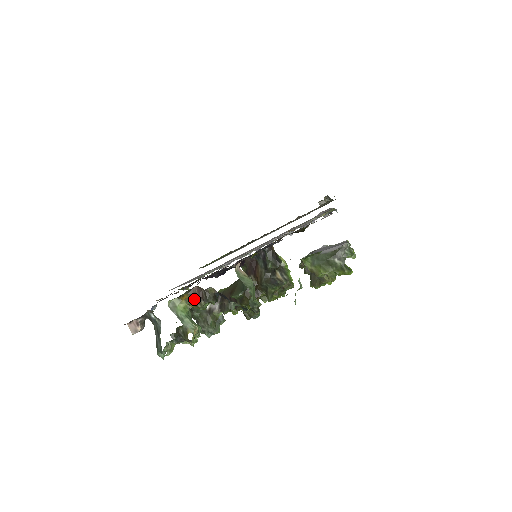
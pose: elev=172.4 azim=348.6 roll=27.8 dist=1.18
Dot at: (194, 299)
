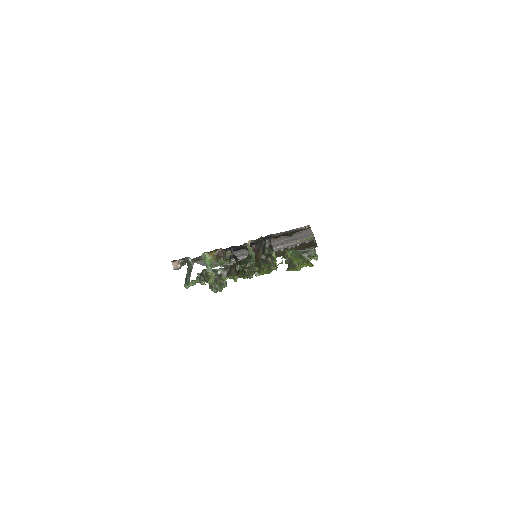
Dot at: (218, 256)
